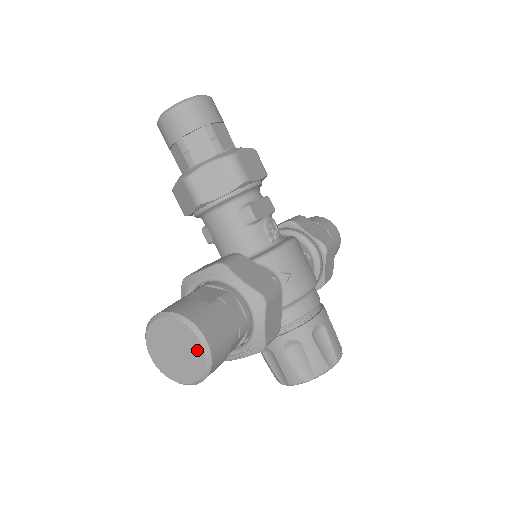
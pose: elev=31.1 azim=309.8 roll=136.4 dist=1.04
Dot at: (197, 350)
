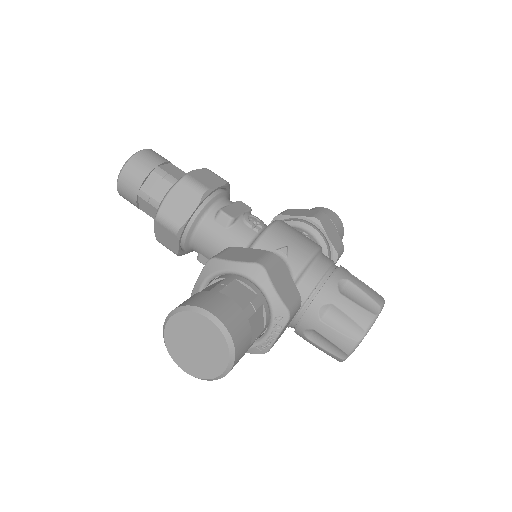
Dot at: (211, 330)
